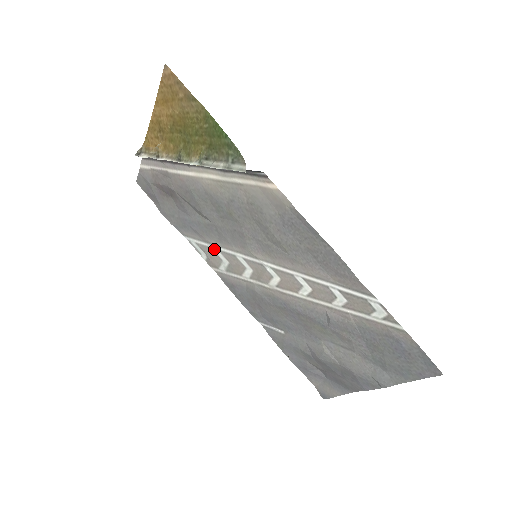
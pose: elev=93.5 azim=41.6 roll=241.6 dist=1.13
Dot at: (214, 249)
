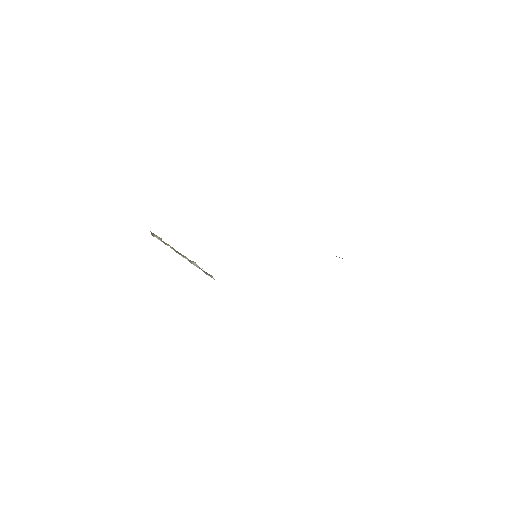
Dot at: occluded
